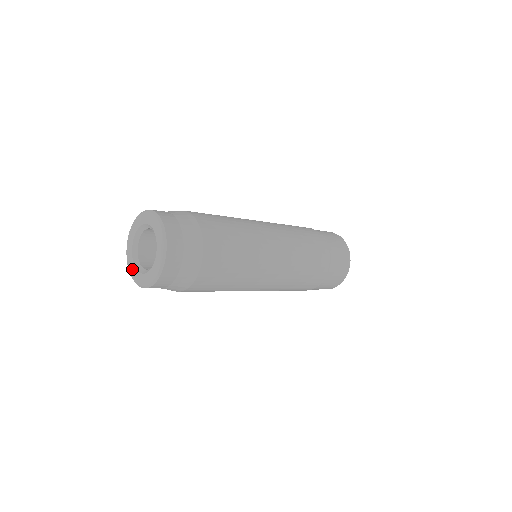
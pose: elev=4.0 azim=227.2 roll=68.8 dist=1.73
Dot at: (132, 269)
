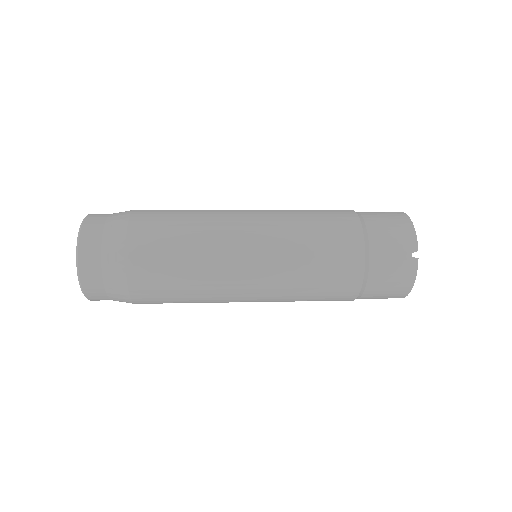
Dot at: occluded
